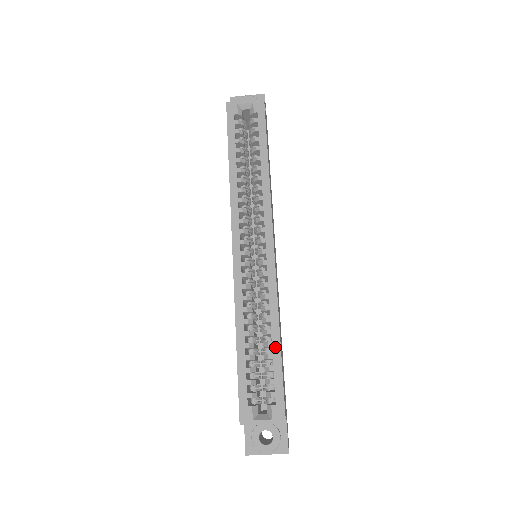
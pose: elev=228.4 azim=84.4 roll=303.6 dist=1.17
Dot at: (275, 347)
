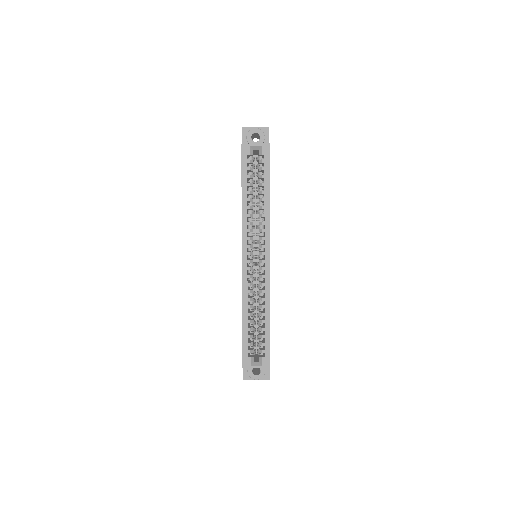
Dot at: (267, 324)
